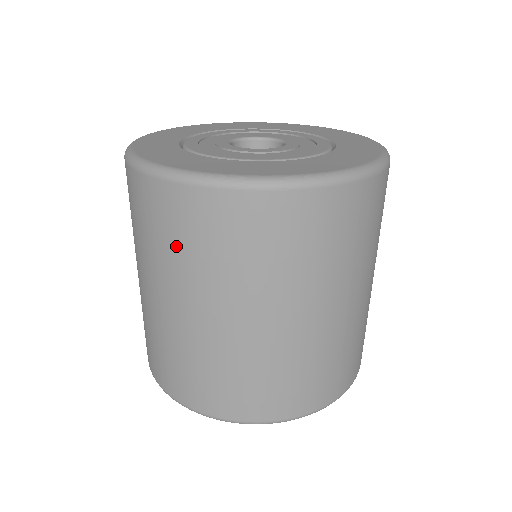
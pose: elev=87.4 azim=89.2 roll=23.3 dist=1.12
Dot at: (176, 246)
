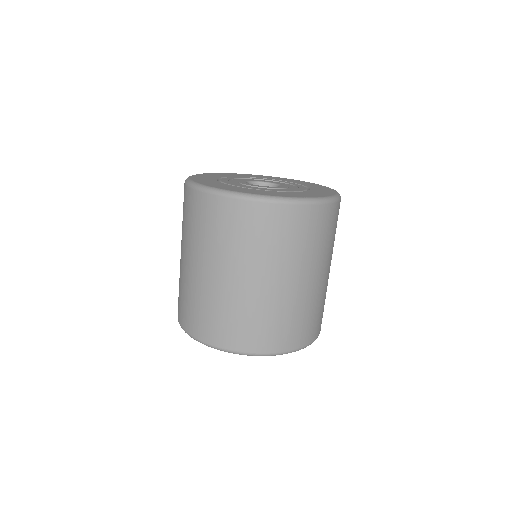
Dot at: (207, 231)
